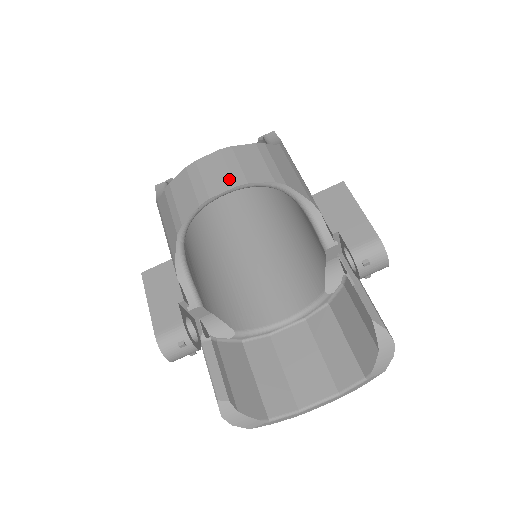
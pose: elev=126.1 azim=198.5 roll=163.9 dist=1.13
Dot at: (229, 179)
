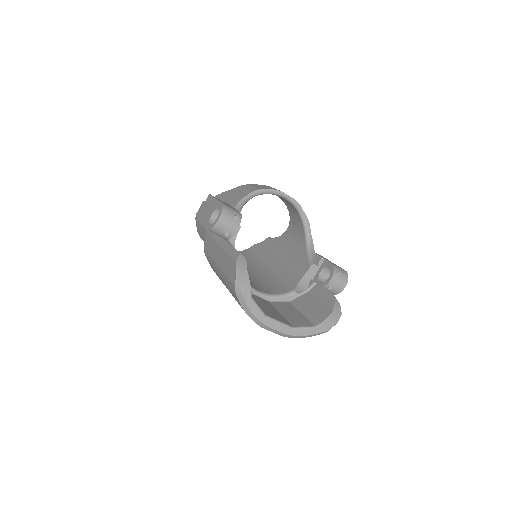
Dot at: occluded
